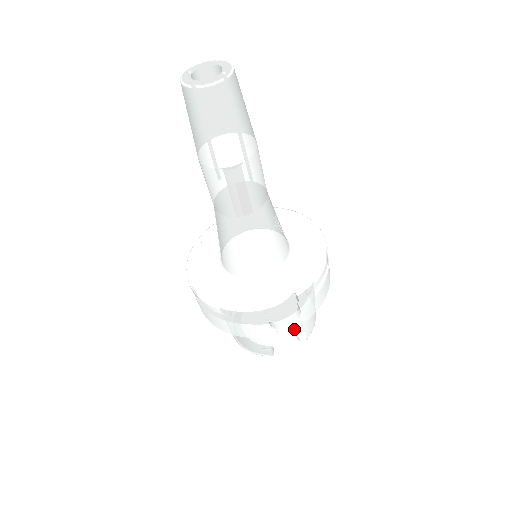
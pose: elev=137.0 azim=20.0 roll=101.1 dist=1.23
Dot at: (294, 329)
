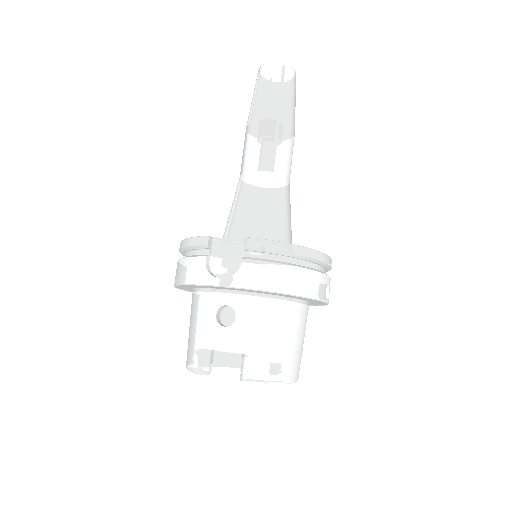
Dot at: (236, 329)
